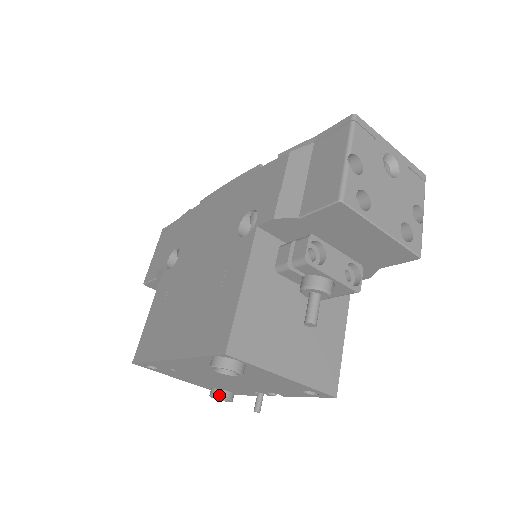
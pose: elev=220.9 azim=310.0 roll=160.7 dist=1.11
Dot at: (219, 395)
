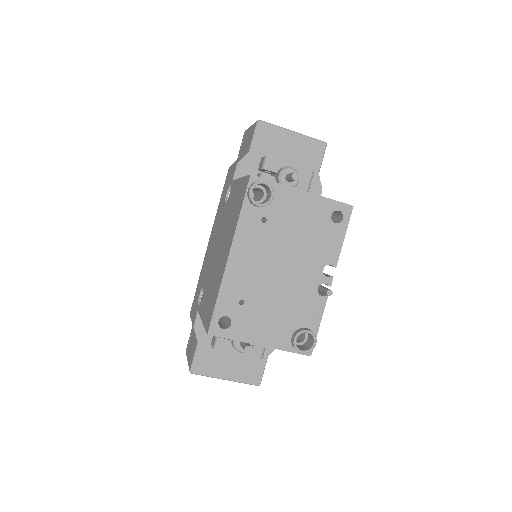
Dot at: (299, 331)
